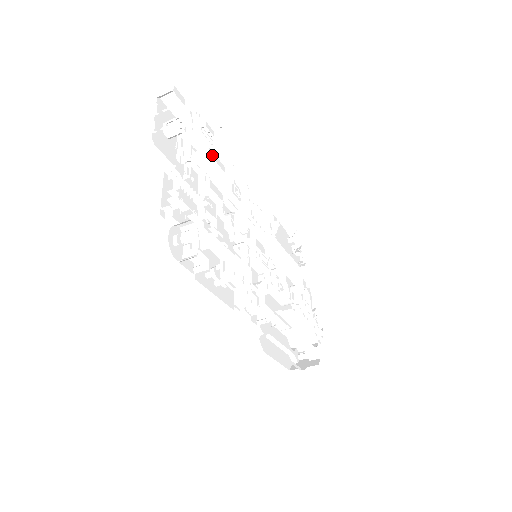
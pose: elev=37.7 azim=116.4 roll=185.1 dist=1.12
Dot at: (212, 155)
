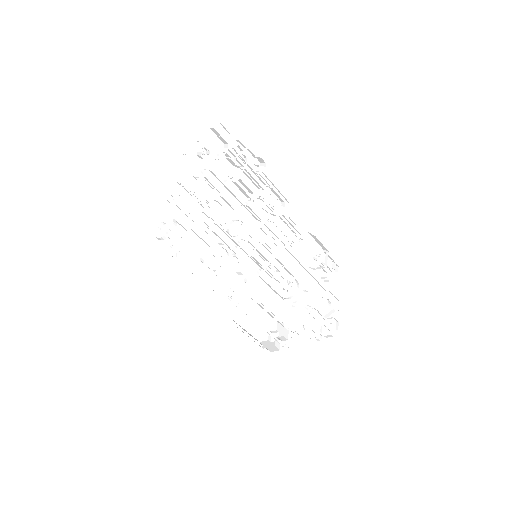
Dot at: occluded
